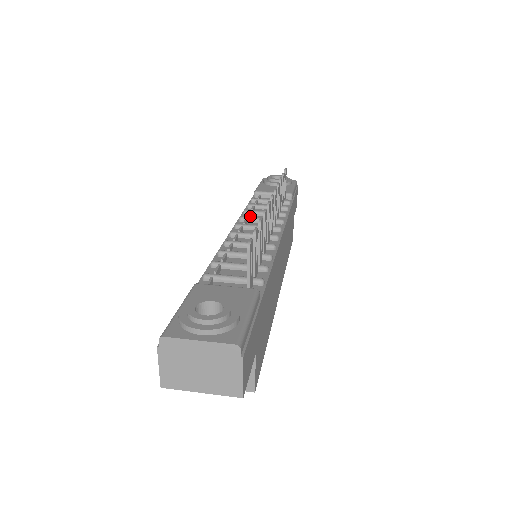
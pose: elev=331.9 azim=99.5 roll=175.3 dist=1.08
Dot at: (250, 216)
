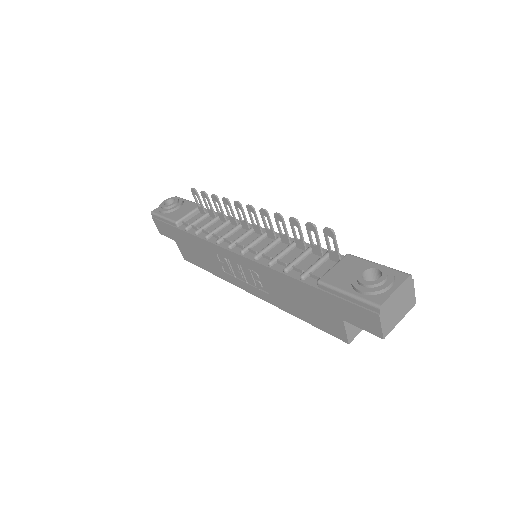
Dot at: (216, 236)
